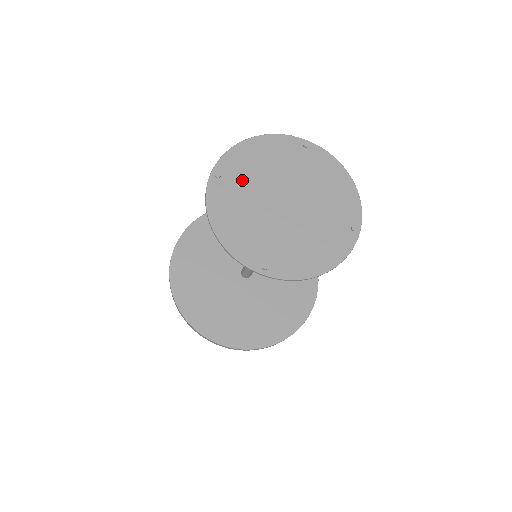
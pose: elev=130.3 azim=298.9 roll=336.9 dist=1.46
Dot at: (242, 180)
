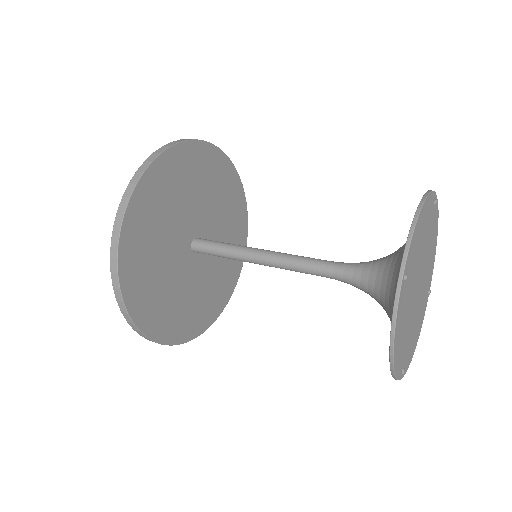
Dot at: (412, 273)
